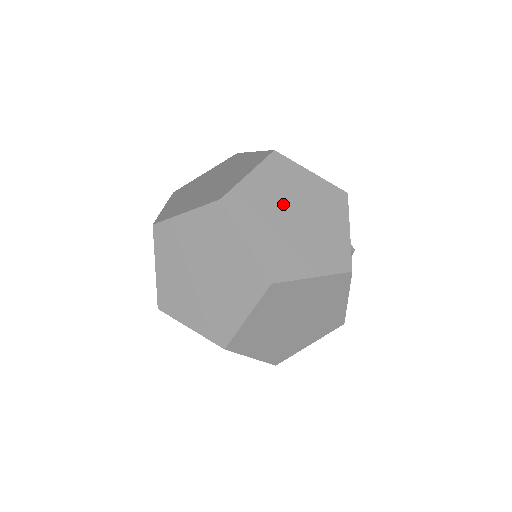
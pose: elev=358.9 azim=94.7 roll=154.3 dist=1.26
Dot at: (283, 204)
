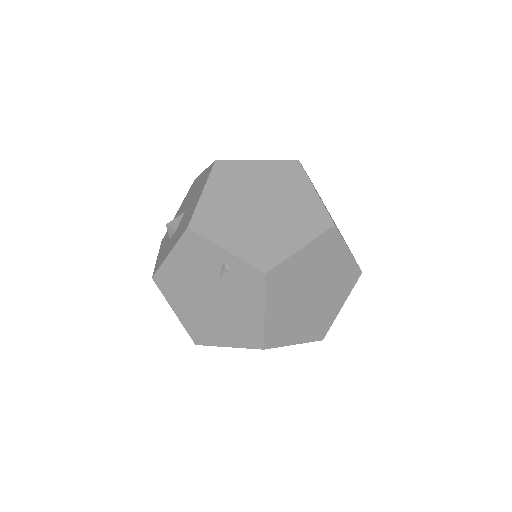
Dot at: occluded
